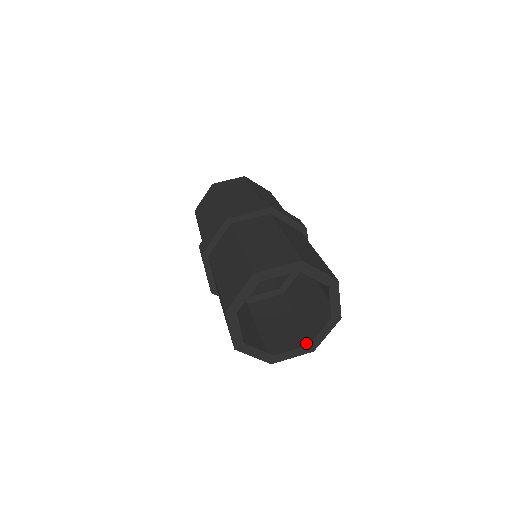
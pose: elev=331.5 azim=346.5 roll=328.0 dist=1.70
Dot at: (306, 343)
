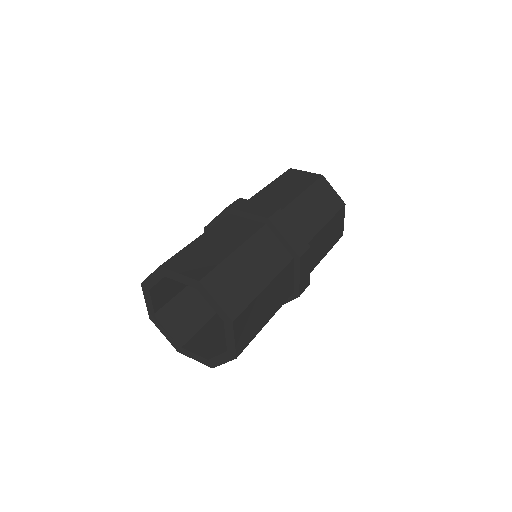
Dot at: occluded
